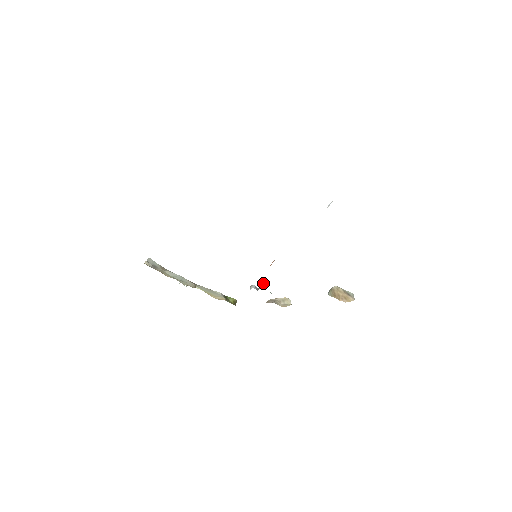
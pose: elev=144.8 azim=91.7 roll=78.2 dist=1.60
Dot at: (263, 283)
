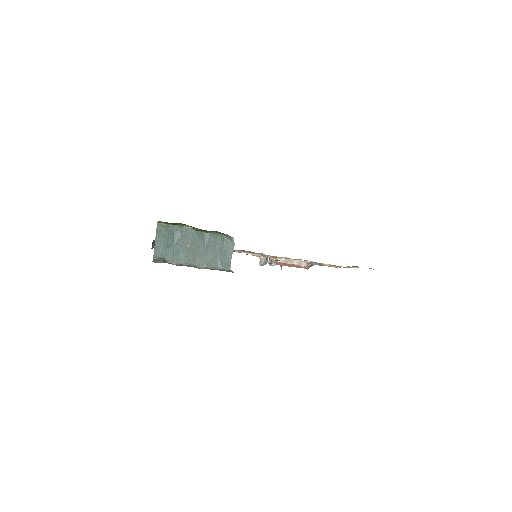
Dot at: occluded
